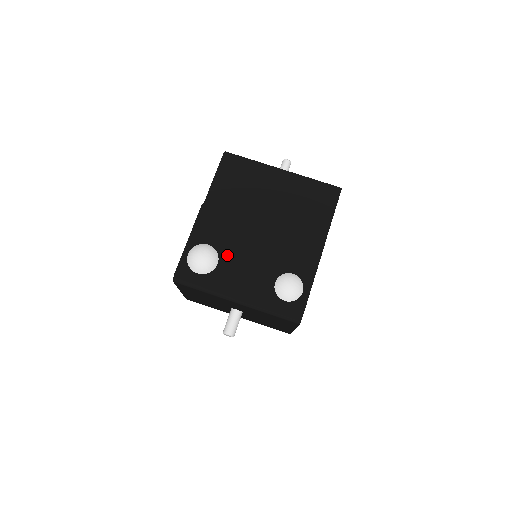
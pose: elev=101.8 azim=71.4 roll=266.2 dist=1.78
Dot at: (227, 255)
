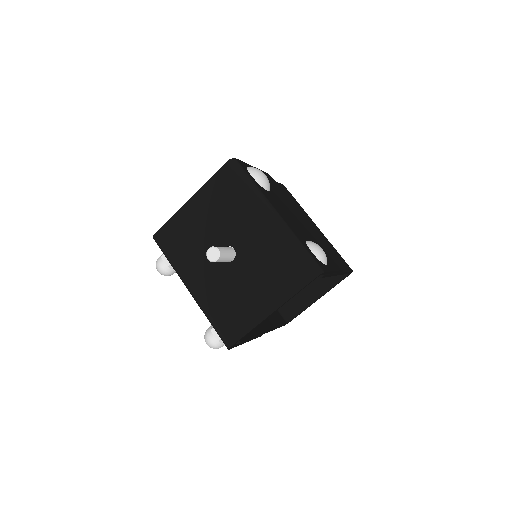
Dot at: (276, 197)
